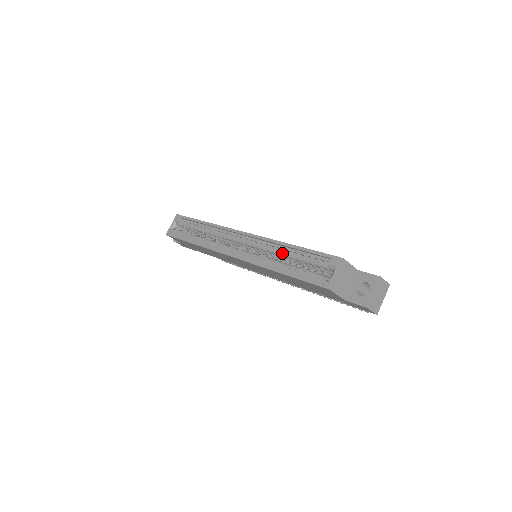
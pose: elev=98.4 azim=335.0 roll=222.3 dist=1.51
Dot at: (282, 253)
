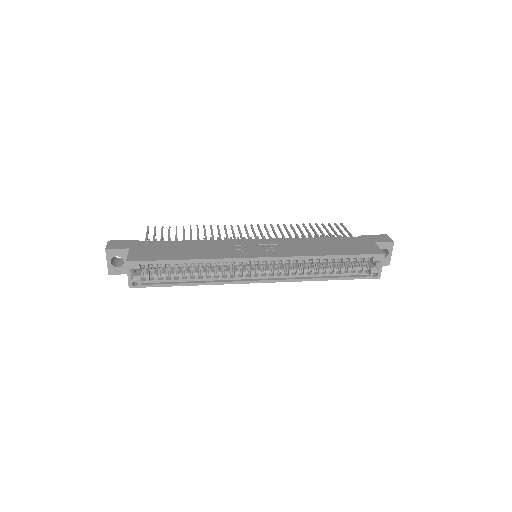
Dot at: (317, 262)
